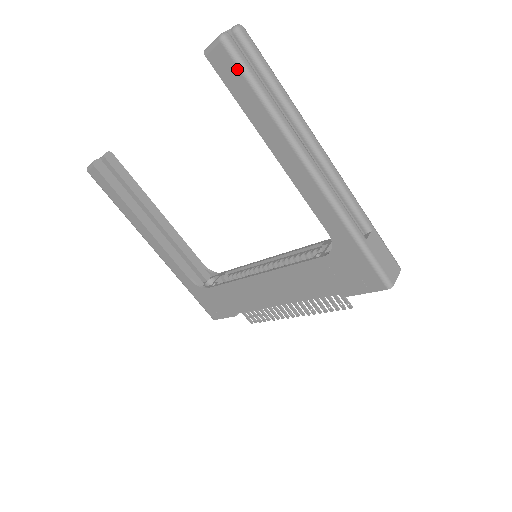
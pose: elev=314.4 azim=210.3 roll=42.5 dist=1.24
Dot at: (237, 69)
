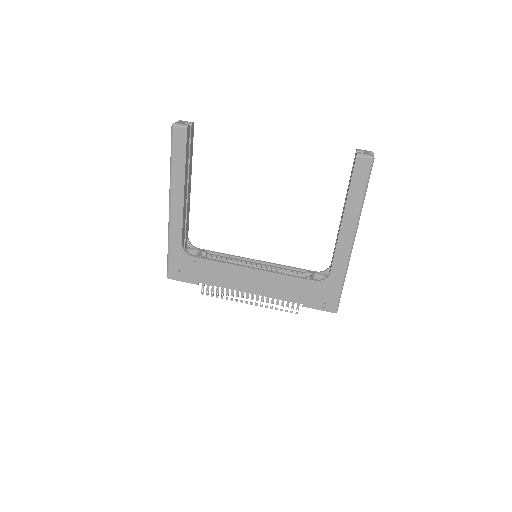
Dot at: (366, 175)
